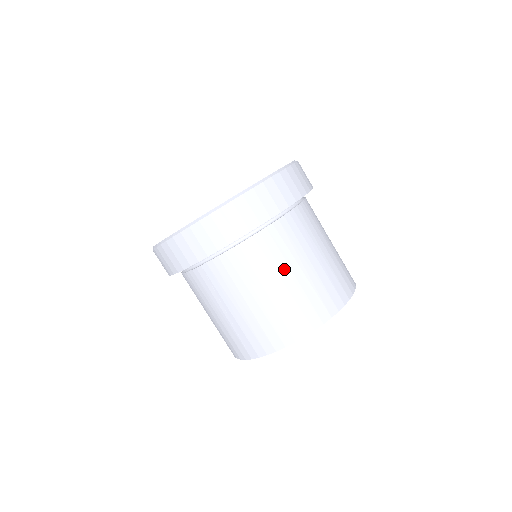
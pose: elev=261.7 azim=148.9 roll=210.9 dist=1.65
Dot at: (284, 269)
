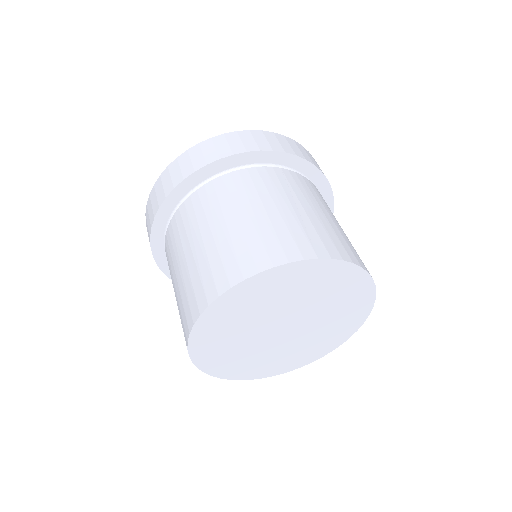
Dot at: occluded
